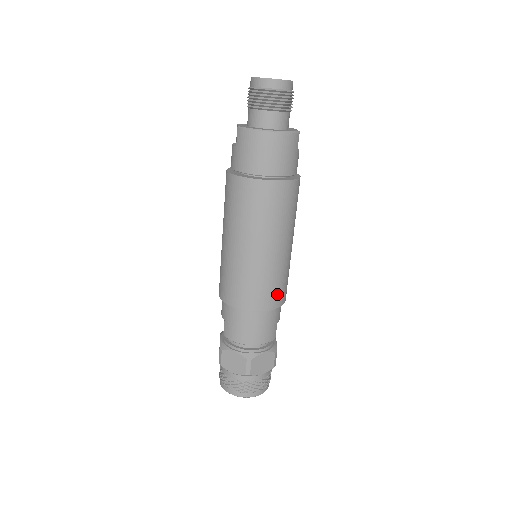
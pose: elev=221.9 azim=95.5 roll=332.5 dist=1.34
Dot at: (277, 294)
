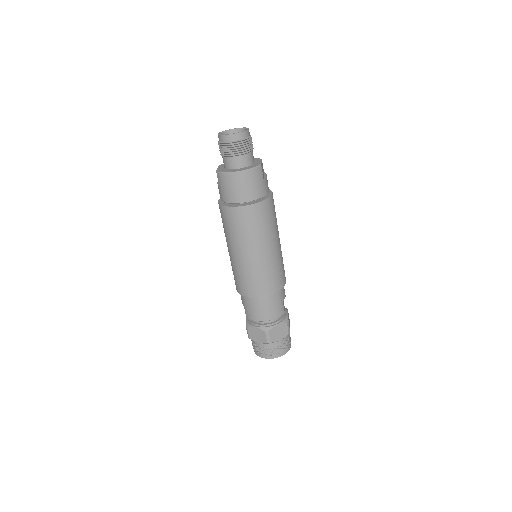
Dot at: (275, 282)
